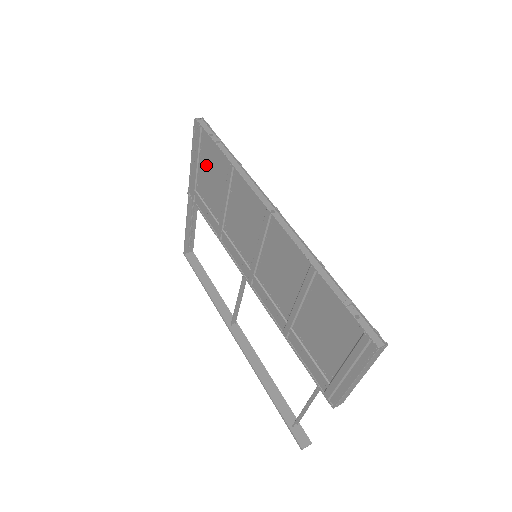
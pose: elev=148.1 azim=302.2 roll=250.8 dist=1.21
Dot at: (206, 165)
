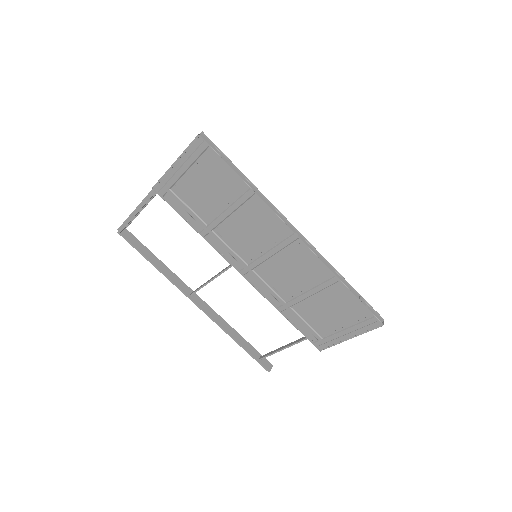
Dot at: (203, 177)
